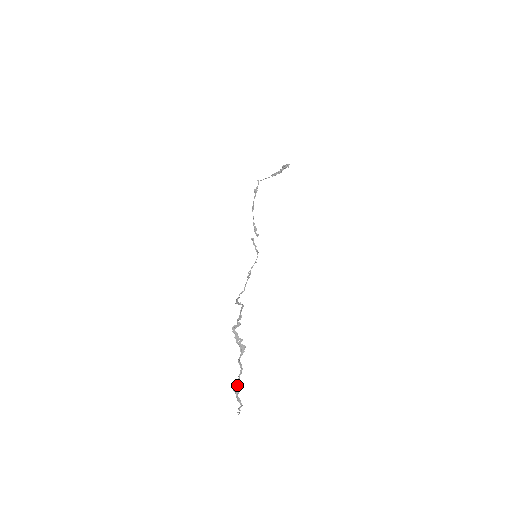
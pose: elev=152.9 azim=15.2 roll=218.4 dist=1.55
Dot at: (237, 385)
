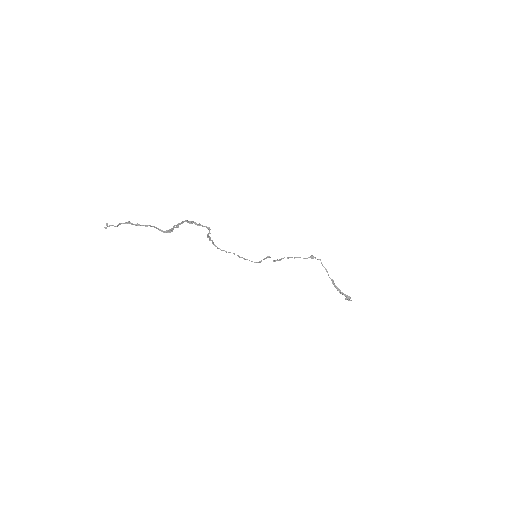
Dot at: occluded
